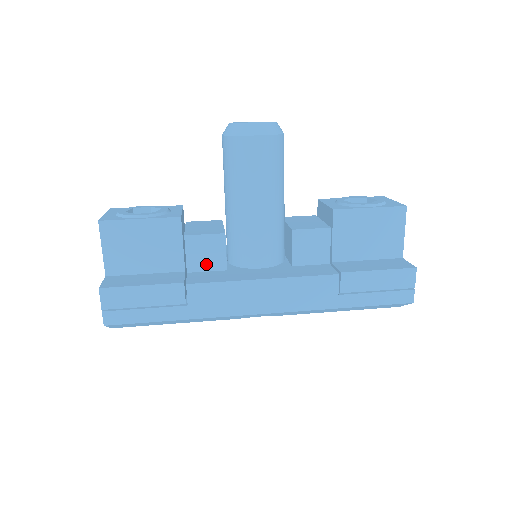
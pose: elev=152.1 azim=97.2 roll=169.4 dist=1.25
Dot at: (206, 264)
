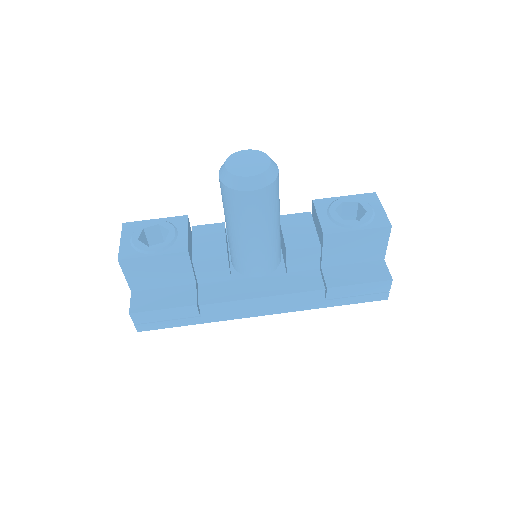
Dot at: (213, 278)
